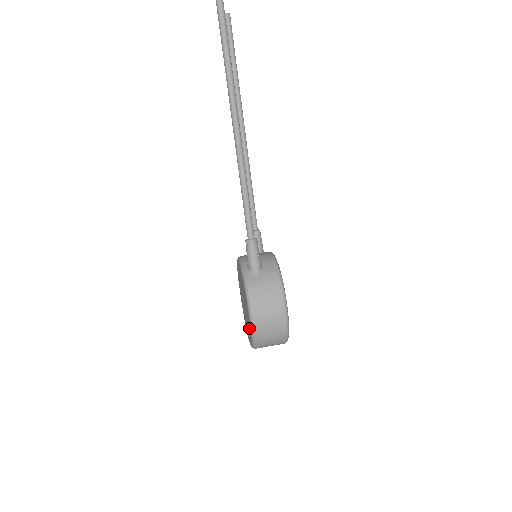
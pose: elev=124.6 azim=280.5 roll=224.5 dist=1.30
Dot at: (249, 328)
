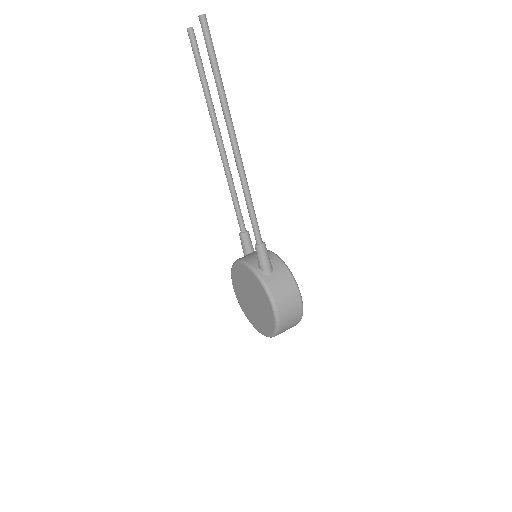
Dot at: (268, 322)
